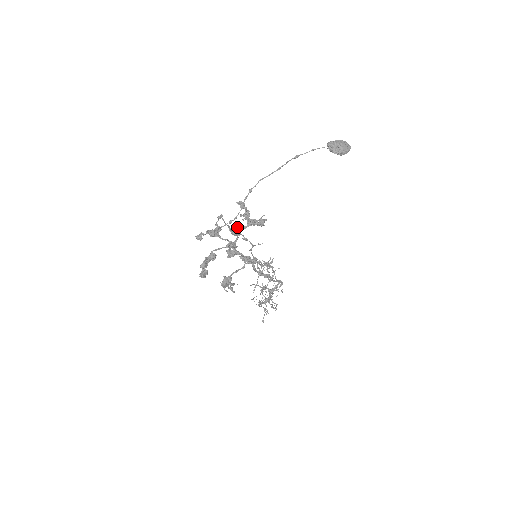
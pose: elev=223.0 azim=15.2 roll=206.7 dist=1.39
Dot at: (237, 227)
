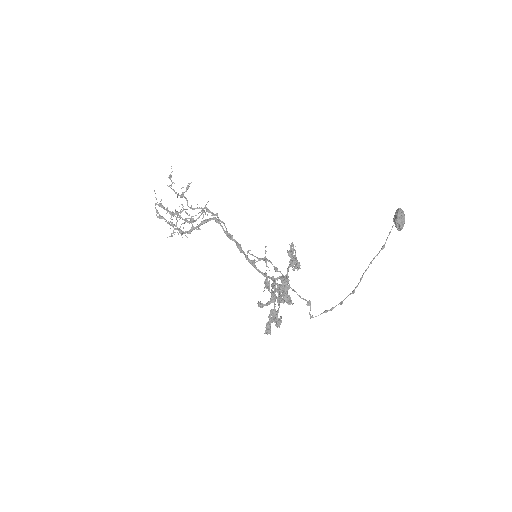
Dot at: occluded
